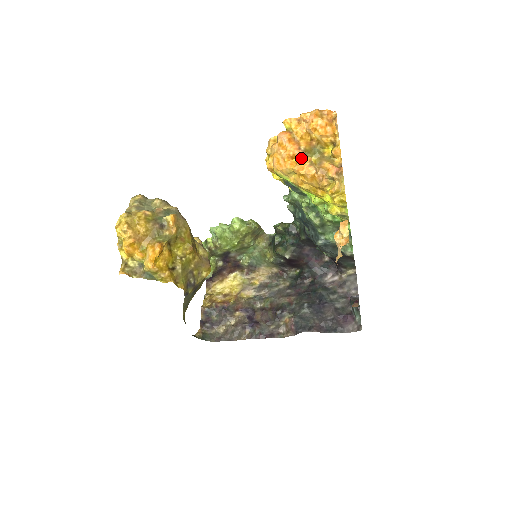
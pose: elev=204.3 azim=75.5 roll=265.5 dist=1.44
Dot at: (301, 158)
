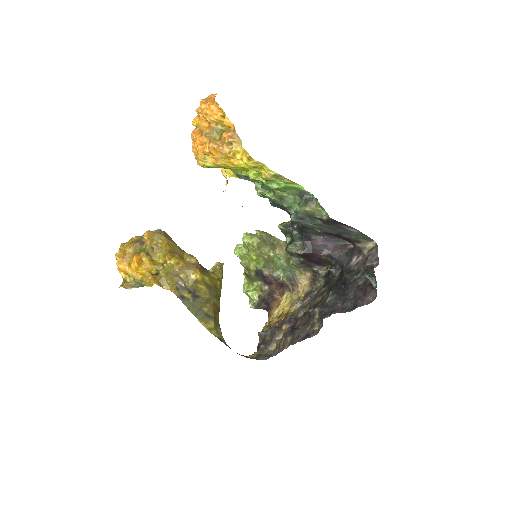
Dot at: (205, 141)
